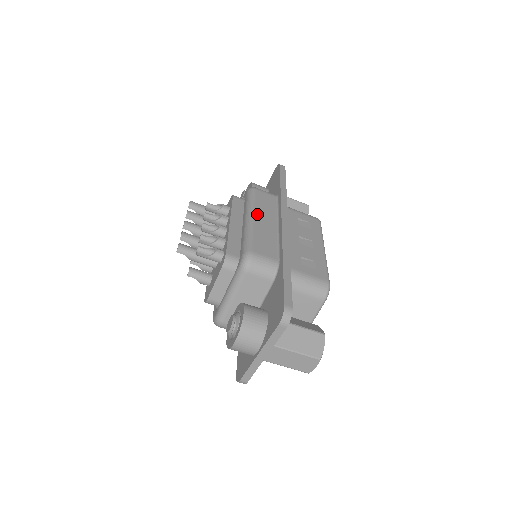
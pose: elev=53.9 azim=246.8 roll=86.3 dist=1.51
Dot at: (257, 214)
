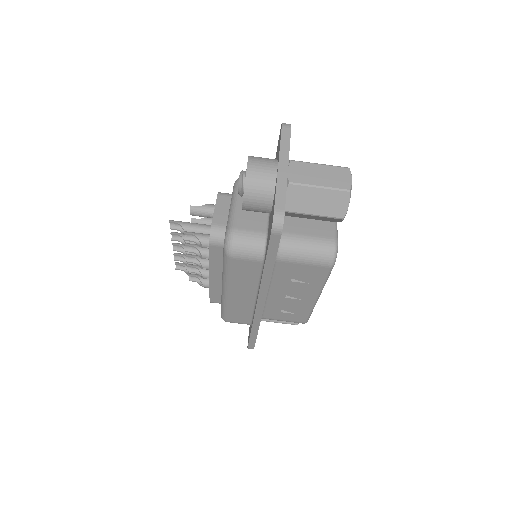
Dot at: occluded
